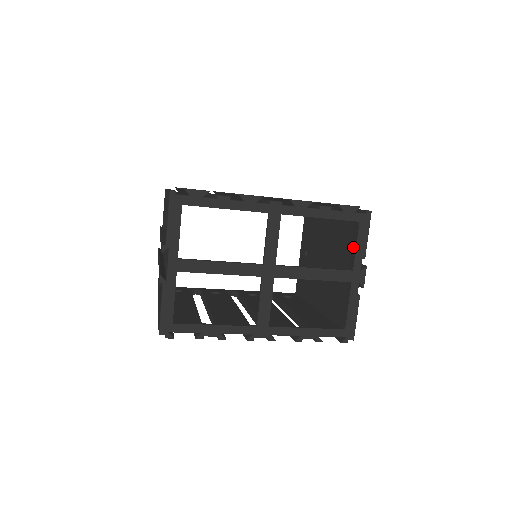
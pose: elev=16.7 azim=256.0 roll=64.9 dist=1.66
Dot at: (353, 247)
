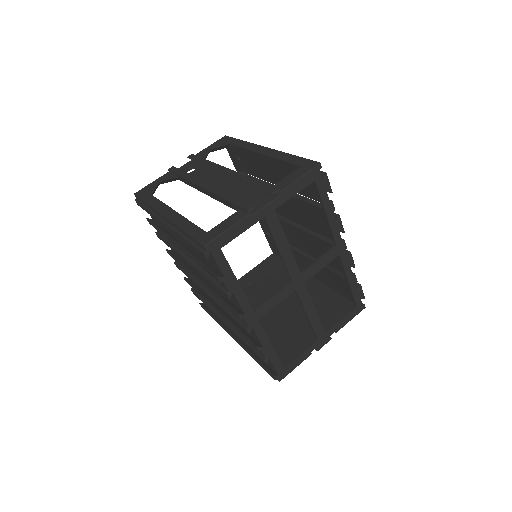
Dot at: (330, 317)
